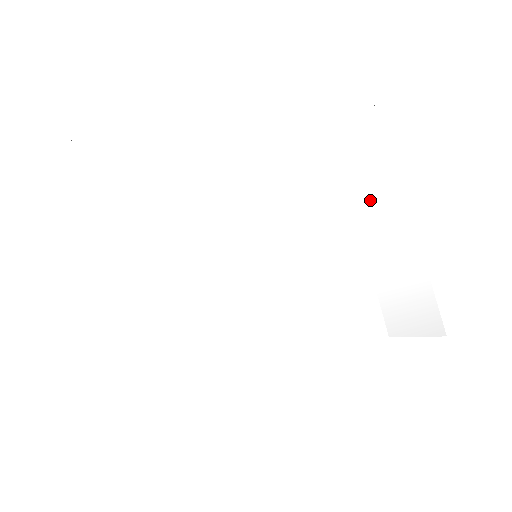
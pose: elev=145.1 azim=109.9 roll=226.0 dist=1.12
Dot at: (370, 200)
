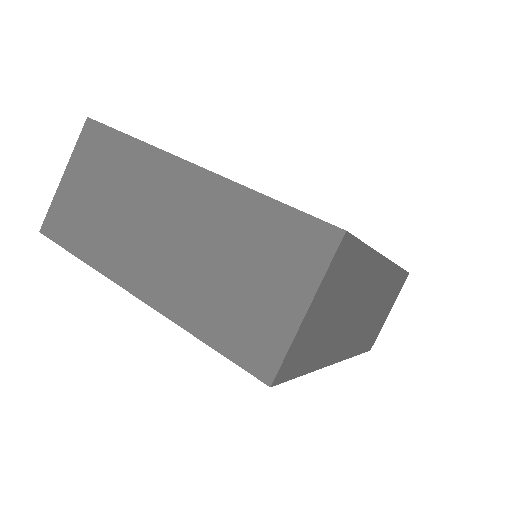
Dot at: occluded
